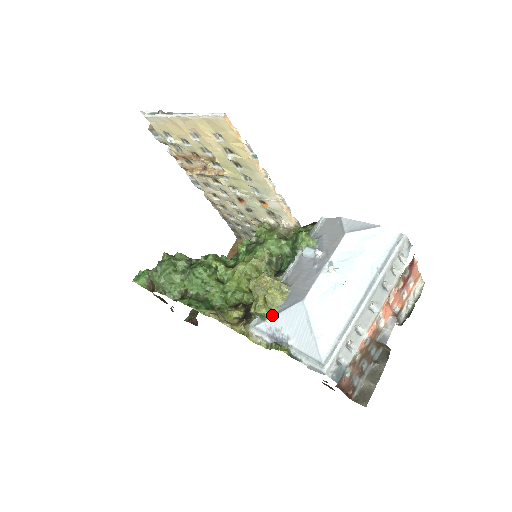
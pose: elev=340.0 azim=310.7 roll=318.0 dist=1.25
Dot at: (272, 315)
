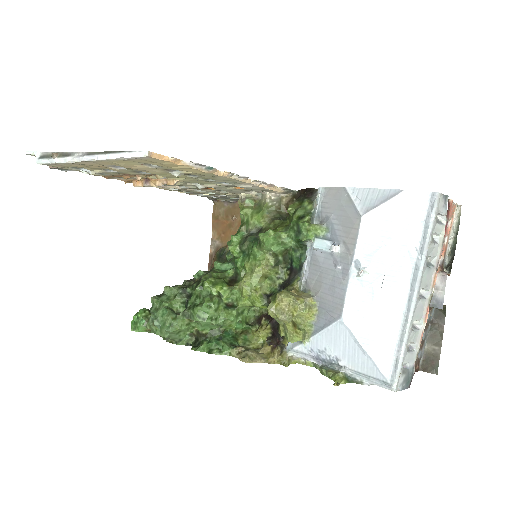
Dot at: (308, 336)
